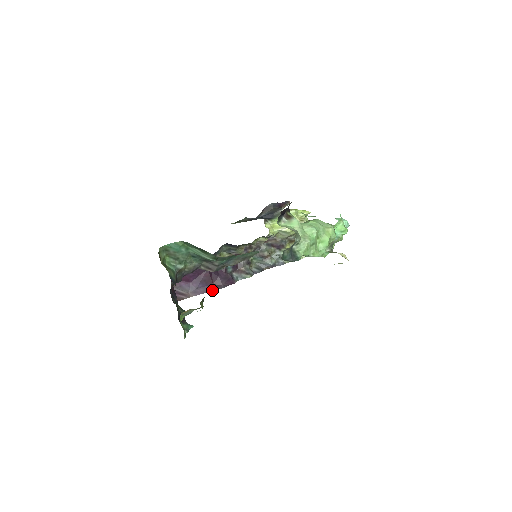
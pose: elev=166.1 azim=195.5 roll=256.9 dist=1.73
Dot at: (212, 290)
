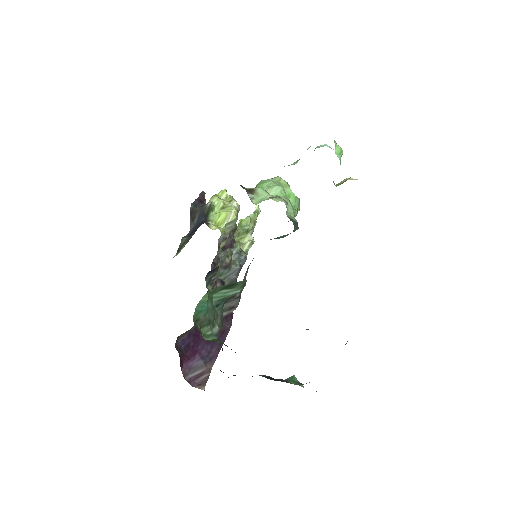
Dot at: (223, 340)
